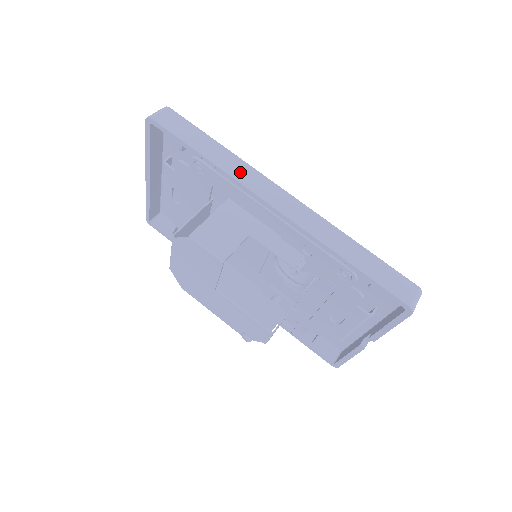
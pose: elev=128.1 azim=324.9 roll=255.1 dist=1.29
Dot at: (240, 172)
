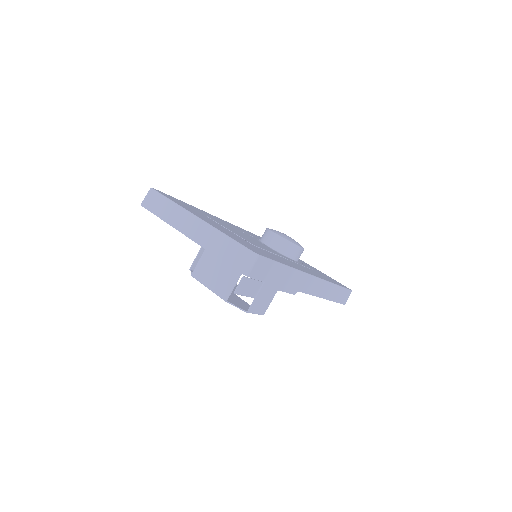
Dot at: (295, 282)
